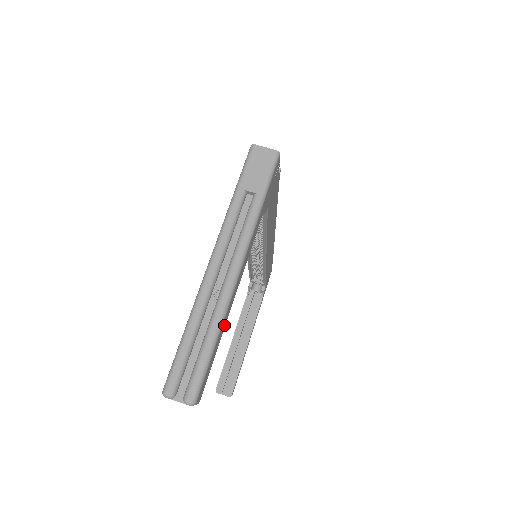
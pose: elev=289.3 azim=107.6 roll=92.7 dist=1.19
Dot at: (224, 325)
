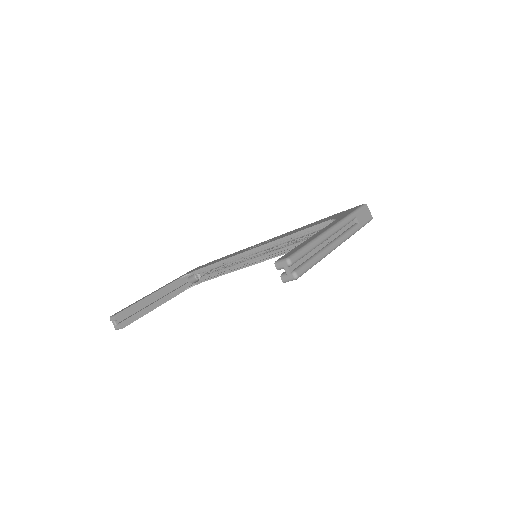
Dot at: occluded
